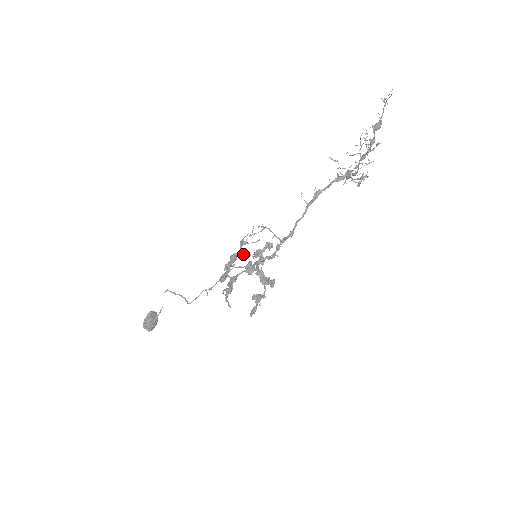
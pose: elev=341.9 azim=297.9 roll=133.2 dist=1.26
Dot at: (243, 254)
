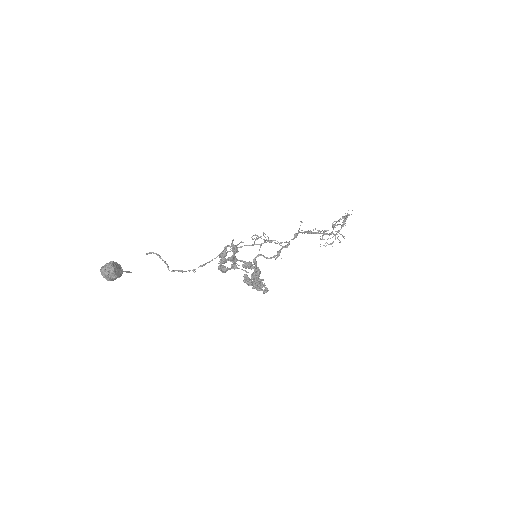
Dot at: (251, 237)
